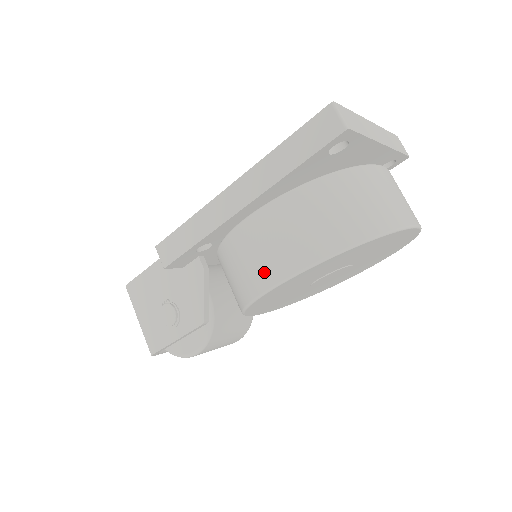
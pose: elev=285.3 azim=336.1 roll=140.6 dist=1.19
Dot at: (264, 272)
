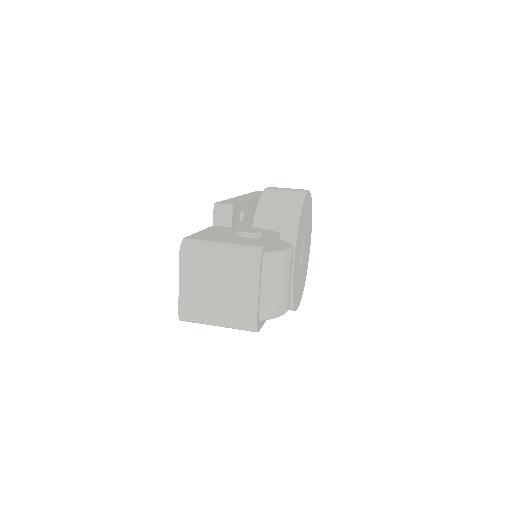
Dot at: (297, 190)
